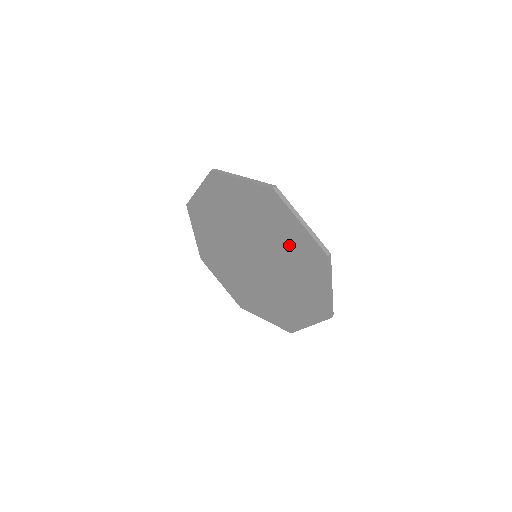
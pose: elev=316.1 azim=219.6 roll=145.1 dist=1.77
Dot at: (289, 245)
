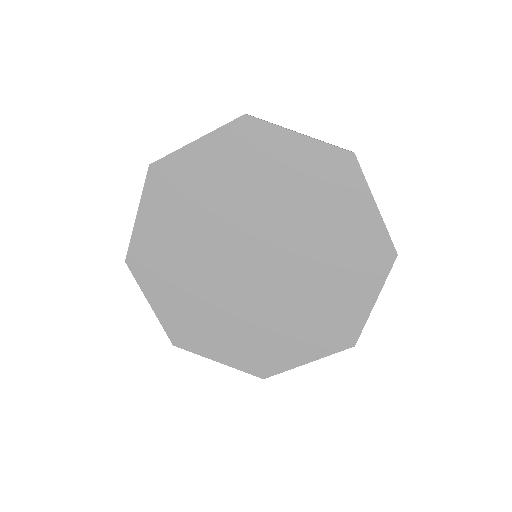
Dot at: (297, 185)
